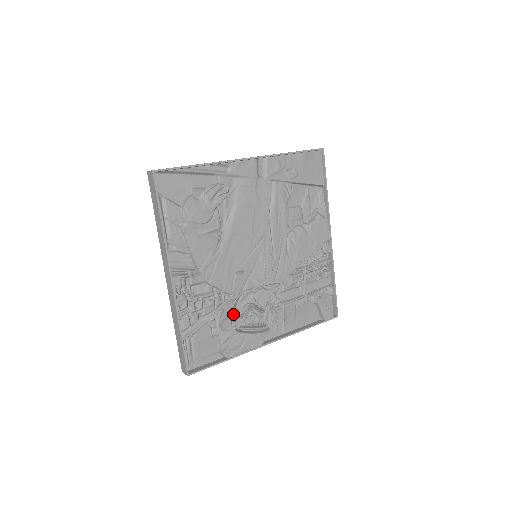
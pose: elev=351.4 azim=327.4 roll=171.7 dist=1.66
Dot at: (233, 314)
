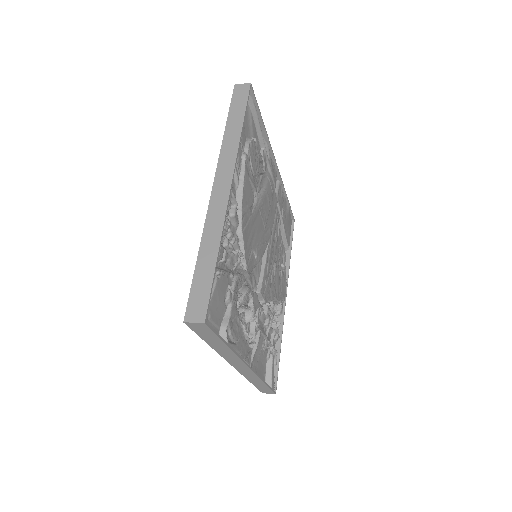
Dot at: (238, 294)
